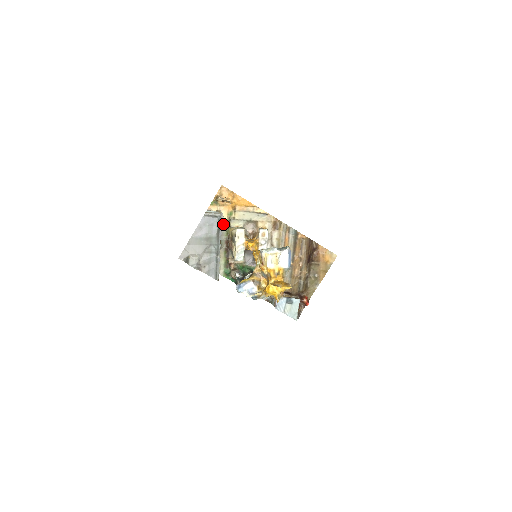
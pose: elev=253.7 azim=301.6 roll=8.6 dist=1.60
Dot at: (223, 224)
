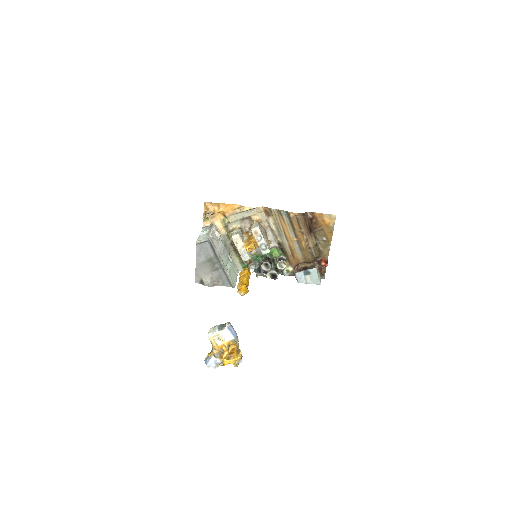
Dot at: (219, 237)
